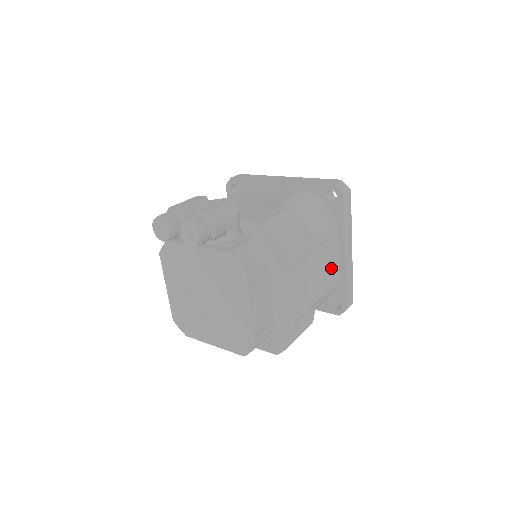
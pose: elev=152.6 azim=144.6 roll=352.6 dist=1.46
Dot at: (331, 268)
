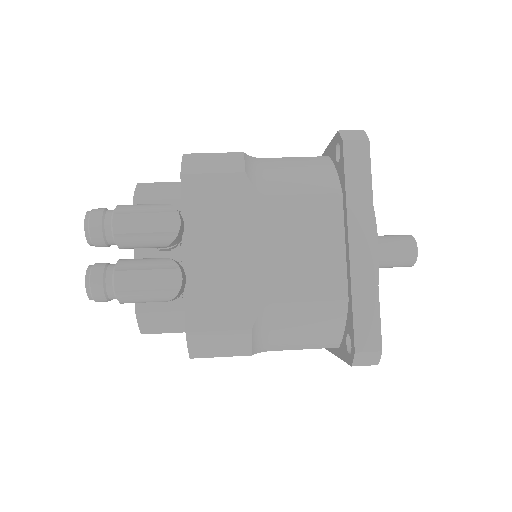
Dot at: occluded
